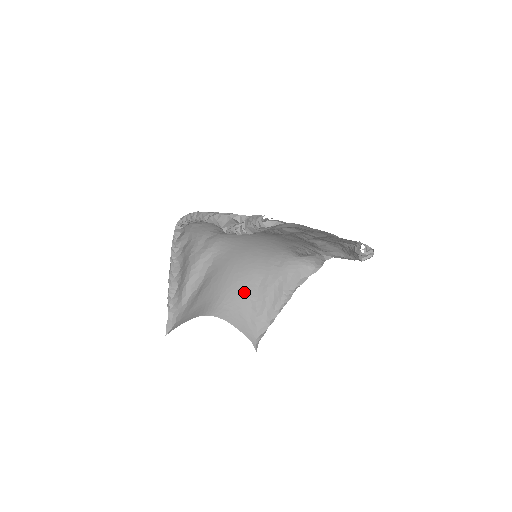
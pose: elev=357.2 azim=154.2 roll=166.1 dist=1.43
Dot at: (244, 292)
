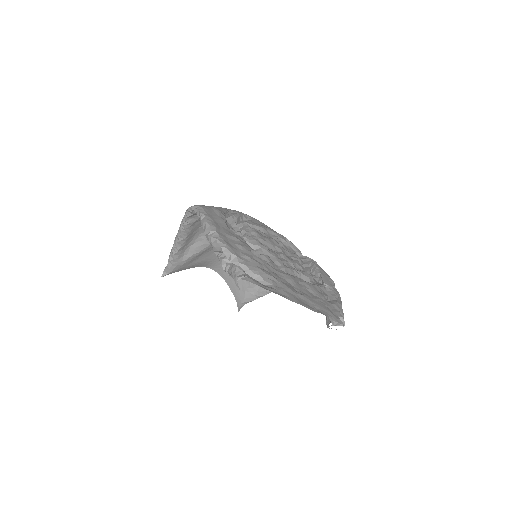
Dot at: occluded
